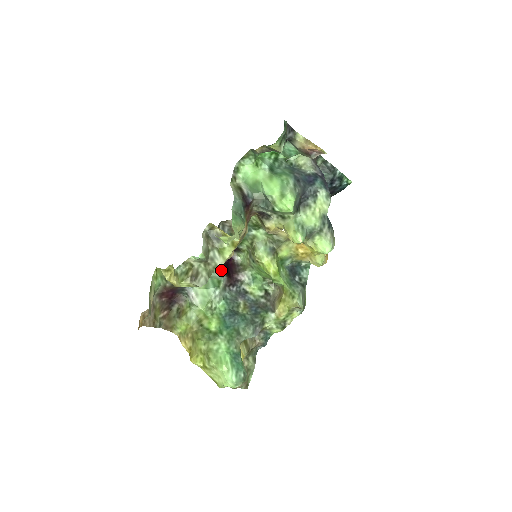
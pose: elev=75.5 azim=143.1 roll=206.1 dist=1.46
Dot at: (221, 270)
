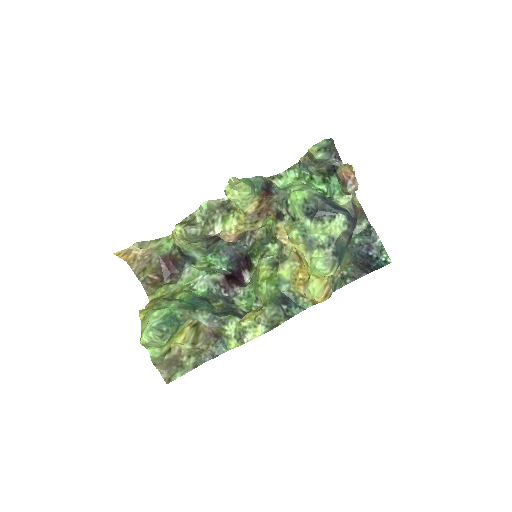
Dot at: (225, 272)
